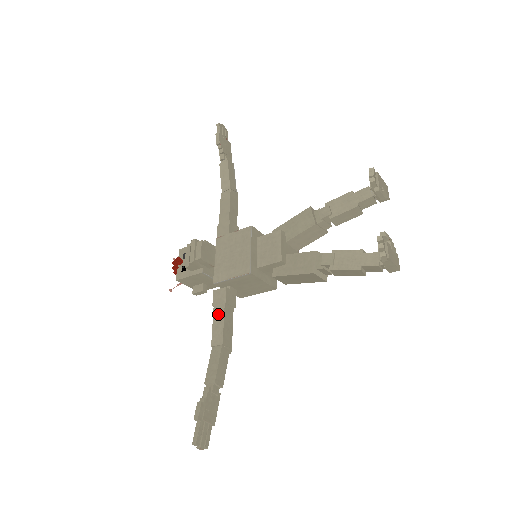
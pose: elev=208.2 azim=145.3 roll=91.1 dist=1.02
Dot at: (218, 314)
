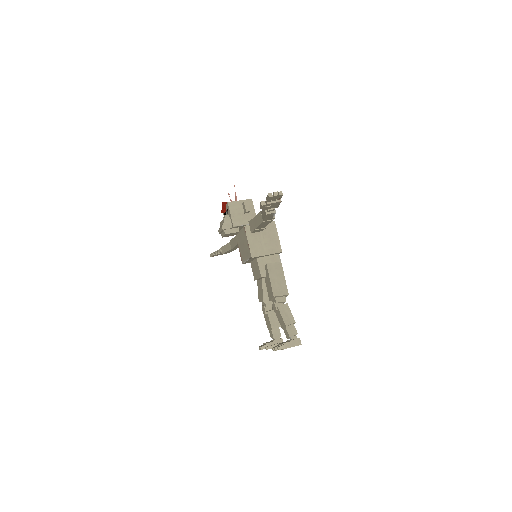
Dot at: (235, 241)
